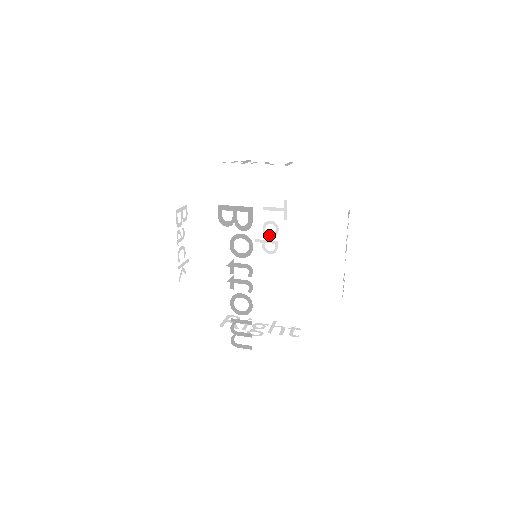
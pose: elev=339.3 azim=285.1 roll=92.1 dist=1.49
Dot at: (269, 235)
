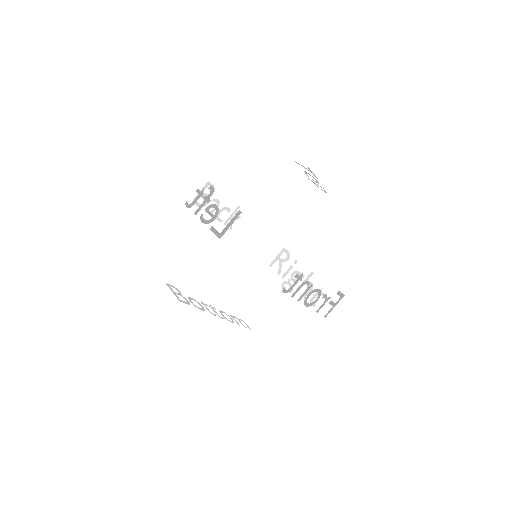
Dot at: (313, 180)
